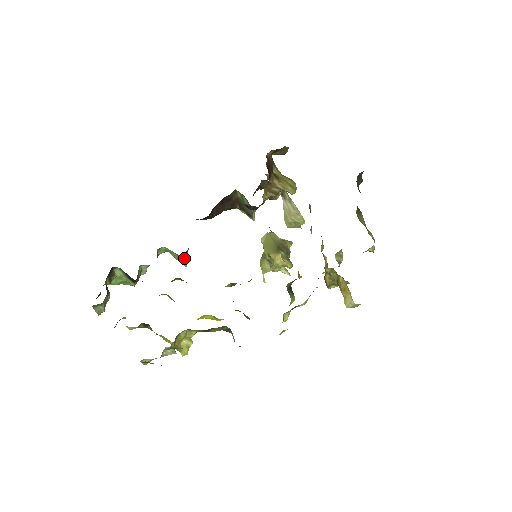
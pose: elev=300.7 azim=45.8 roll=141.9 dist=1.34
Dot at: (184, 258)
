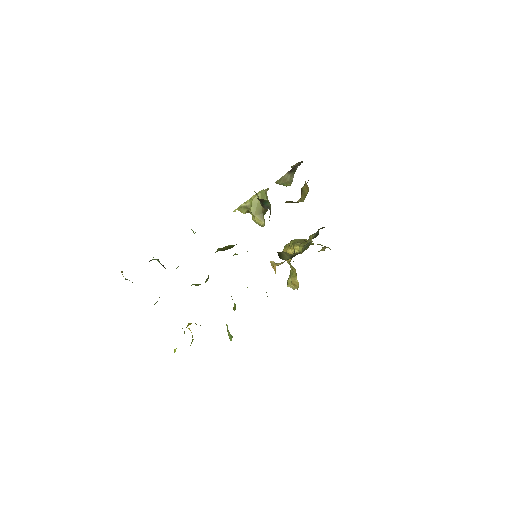
Dot at: occluded
